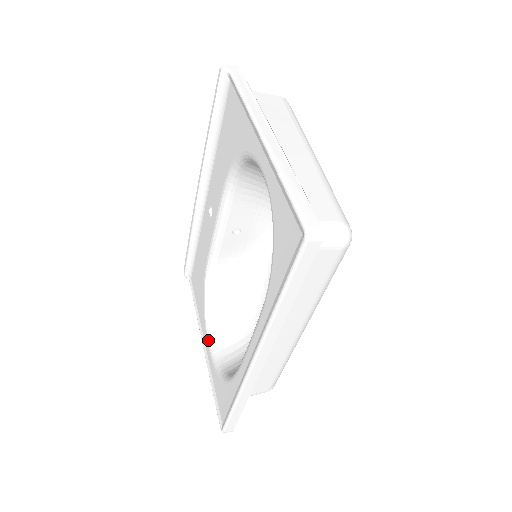
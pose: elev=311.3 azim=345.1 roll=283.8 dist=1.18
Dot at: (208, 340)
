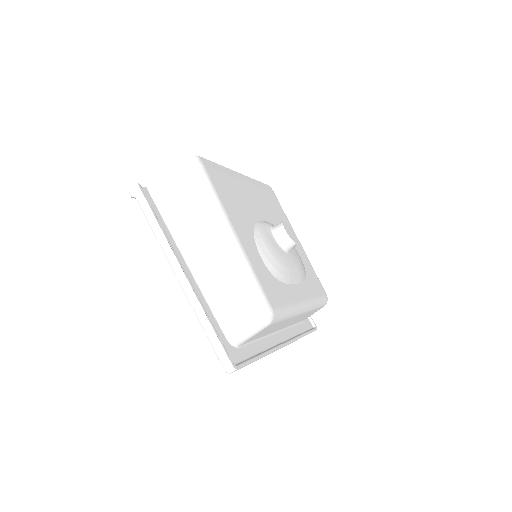
Dot at: occluded
